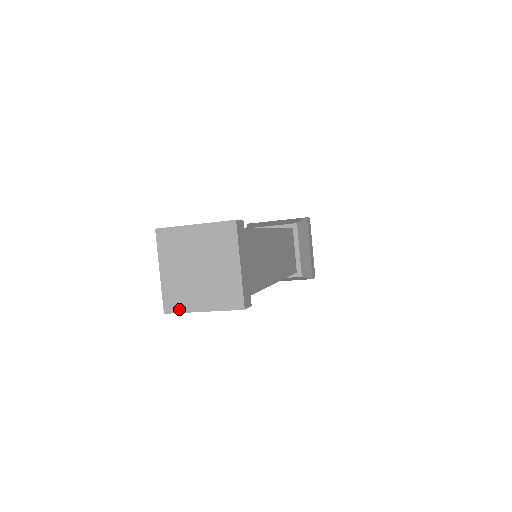
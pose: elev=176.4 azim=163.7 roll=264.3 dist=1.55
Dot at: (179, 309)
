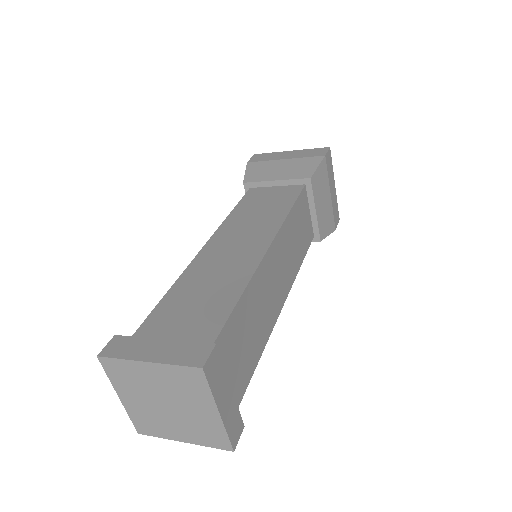
Dot at: (154, 434)
